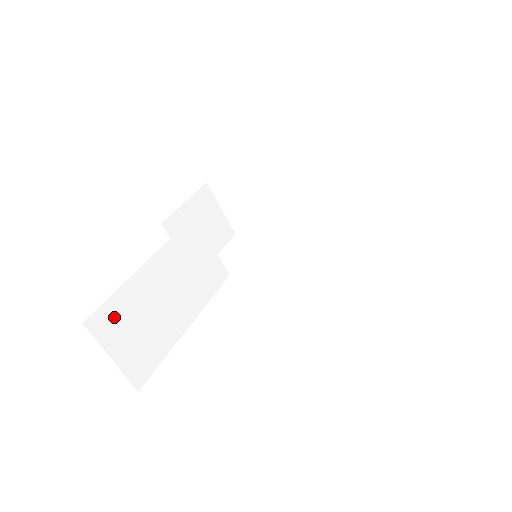
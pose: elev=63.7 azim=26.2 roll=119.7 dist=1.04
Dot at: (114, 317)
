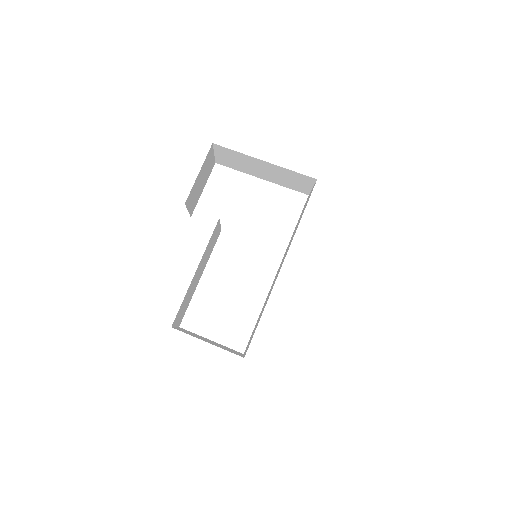
Dot at: (180, 311)
